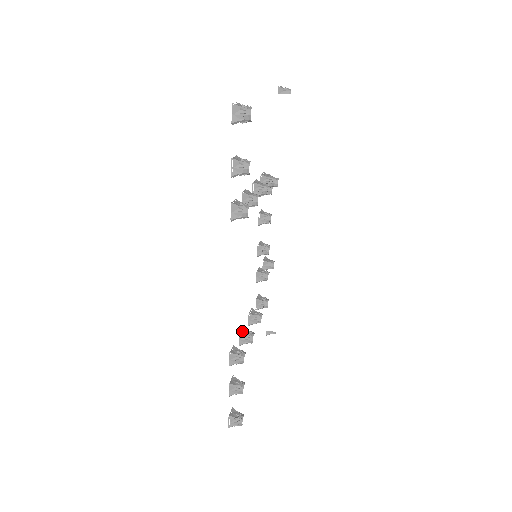
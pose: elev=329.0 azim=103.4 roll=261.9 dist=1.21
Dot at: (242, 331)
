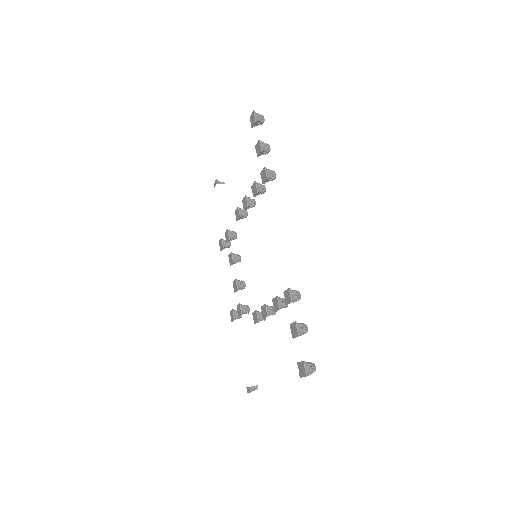
Dot at: (276, 298)
